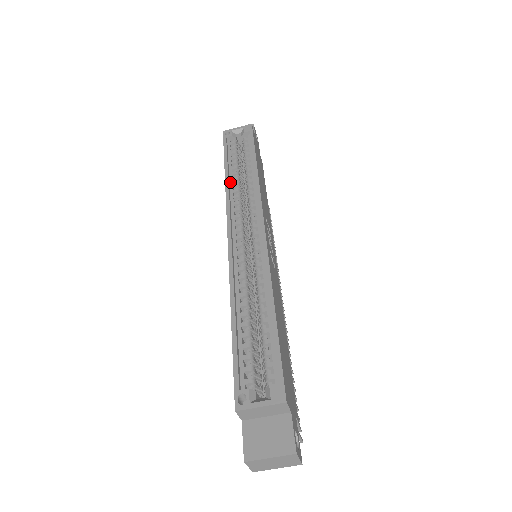
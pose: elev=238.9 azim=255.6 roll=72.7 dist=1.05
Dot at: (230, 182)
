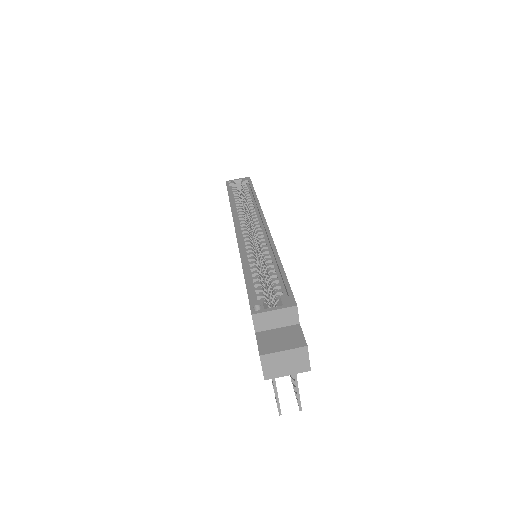
Dot at: (234, 205)
